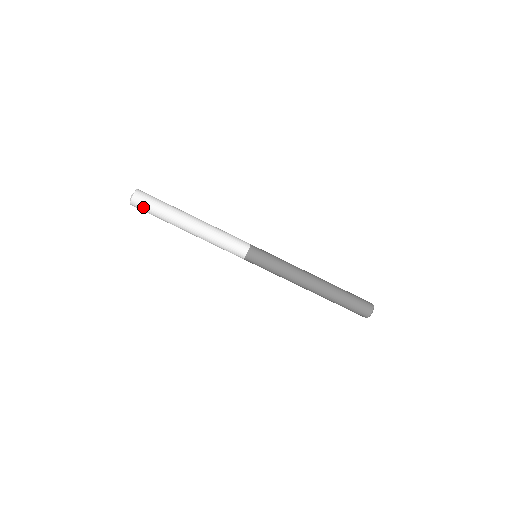
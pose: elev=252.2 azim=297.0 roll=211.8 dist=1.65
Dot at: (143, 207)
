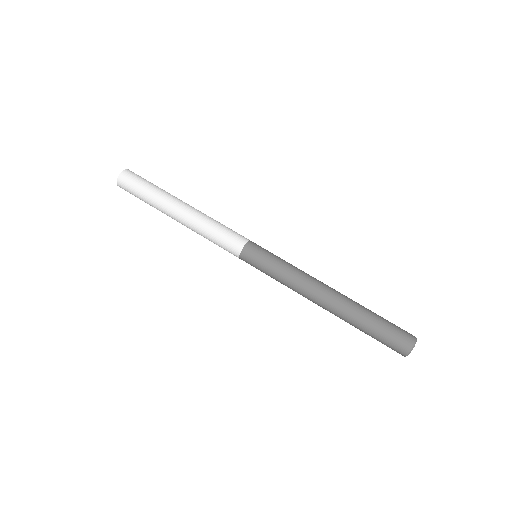
Dot at: (129, 188)
